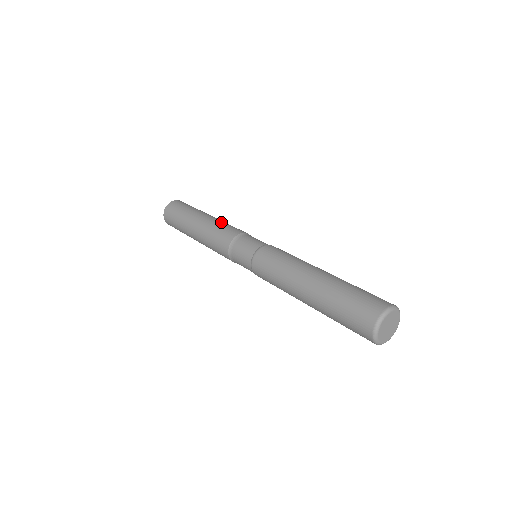
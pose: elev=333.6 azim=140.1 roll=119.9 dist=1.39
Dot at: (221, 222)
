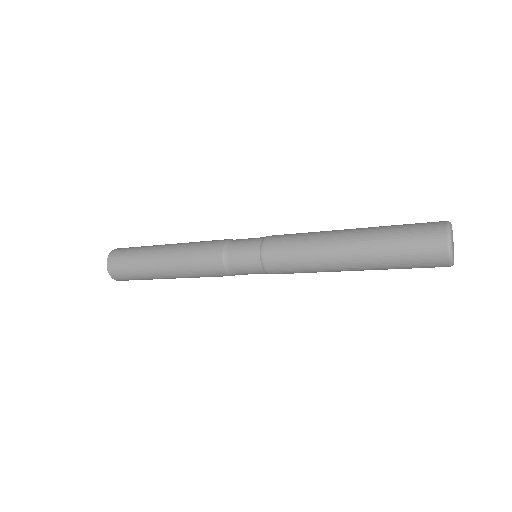
Dot at: occluded
